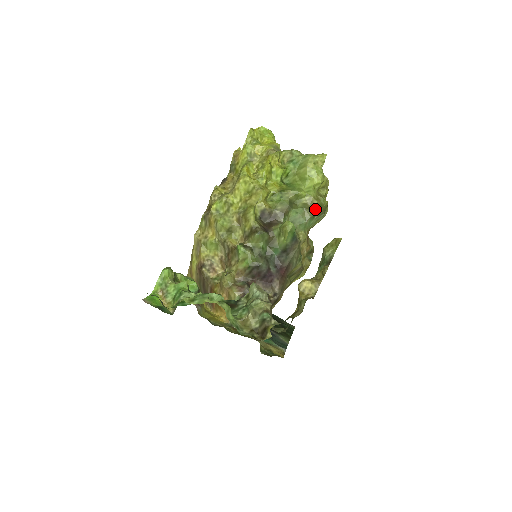
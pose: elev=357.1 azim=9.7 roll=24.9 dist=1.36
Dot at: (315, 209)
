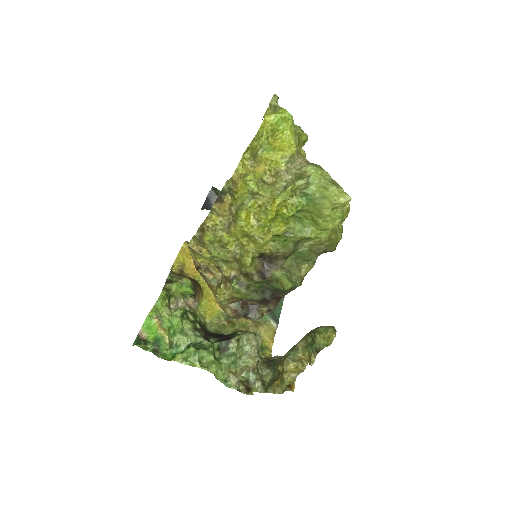
Dot at: (324, 250)
